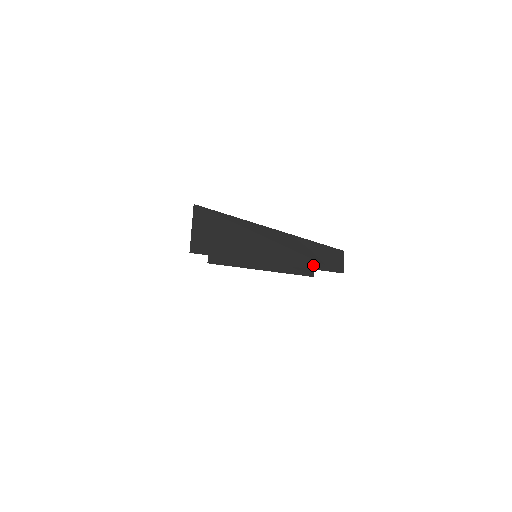
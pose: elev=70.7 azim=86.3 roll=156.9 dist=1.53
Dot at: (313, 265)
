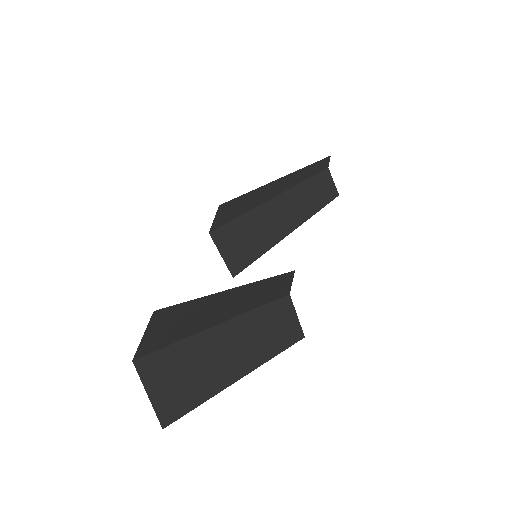
Dot at: (267, 353)
